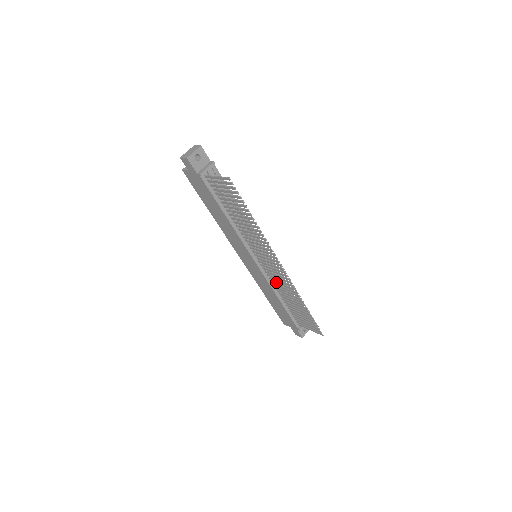
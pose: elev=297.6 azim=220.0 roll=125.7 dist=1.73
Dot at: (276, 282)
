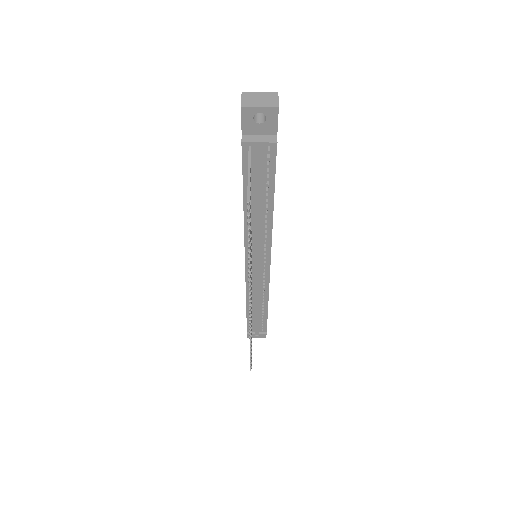
Dot at: occluded
